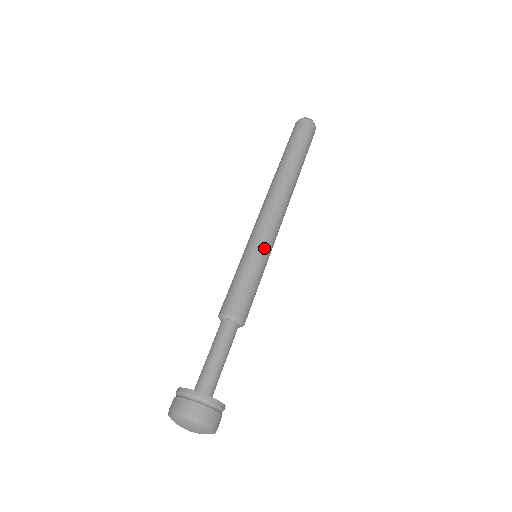
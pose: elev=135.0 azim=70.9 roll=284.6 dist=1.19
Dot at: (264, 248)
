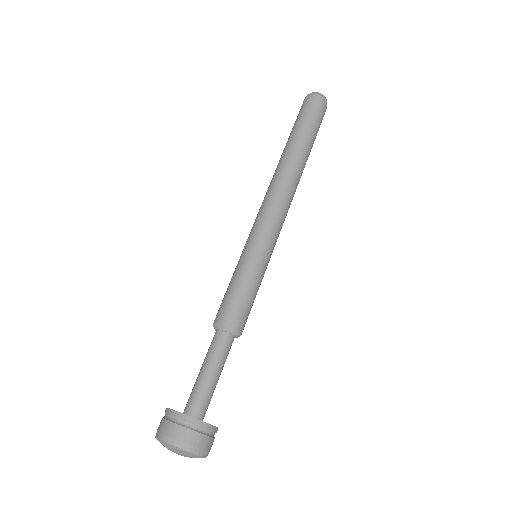
Dot at: (264, 248)
